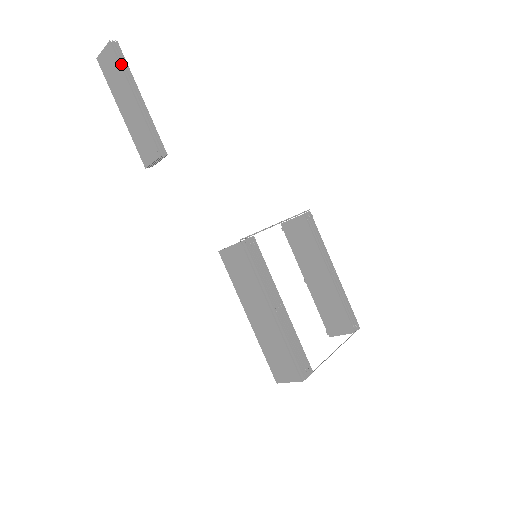
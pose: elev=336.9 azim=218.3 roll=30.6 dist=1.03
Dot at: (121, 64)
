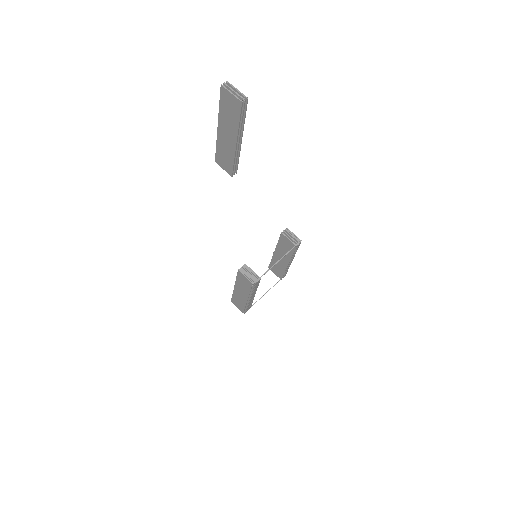
Dot at: (240, 116)
